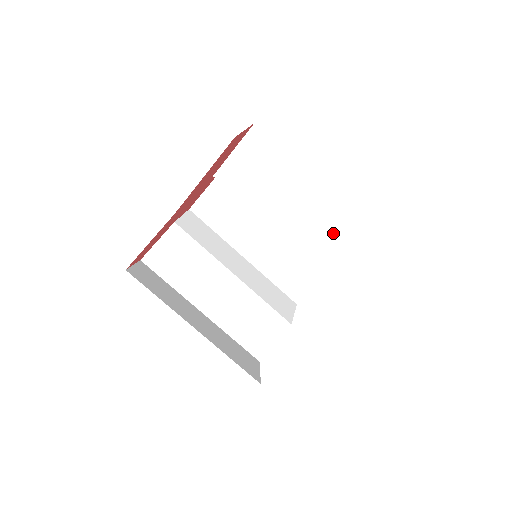
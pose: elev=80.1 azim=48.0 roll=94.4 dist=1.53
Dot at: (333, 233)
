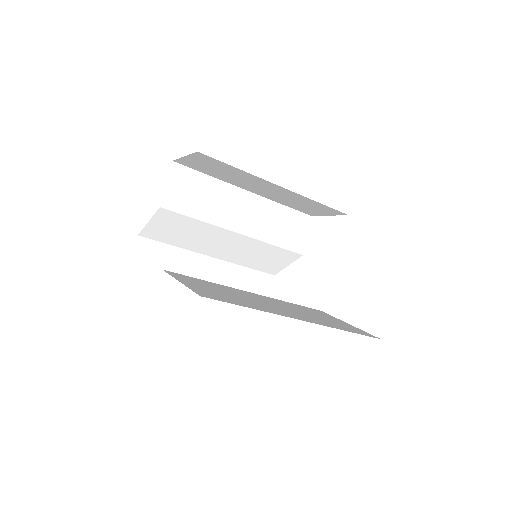
Dot at: occluded
